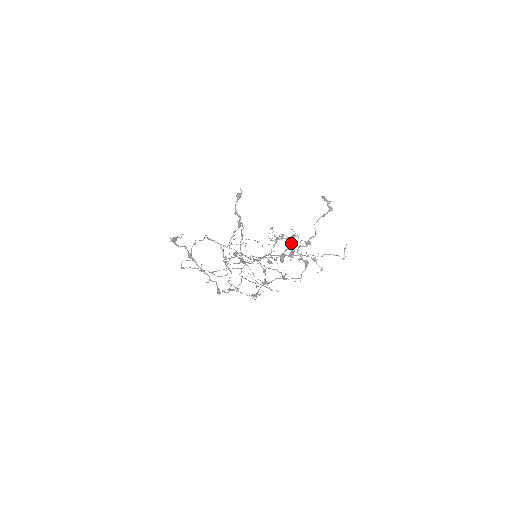
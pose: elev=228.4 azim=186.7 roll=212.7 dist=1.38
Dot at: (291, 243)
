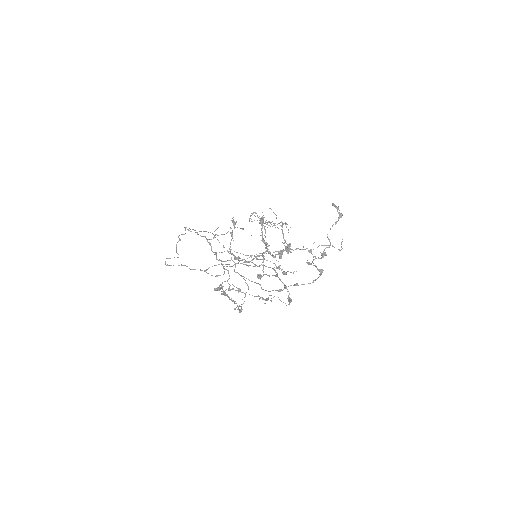
Dot at: occluded
